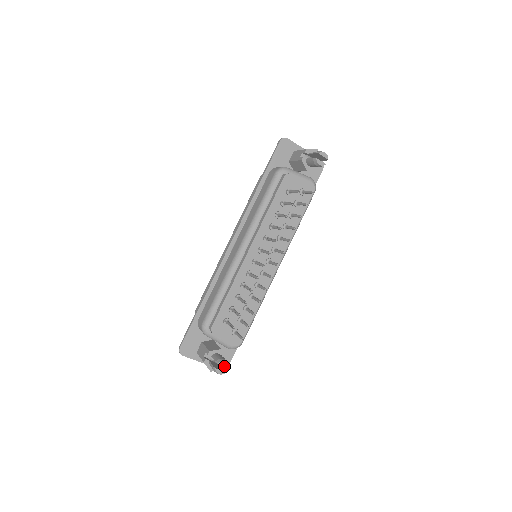
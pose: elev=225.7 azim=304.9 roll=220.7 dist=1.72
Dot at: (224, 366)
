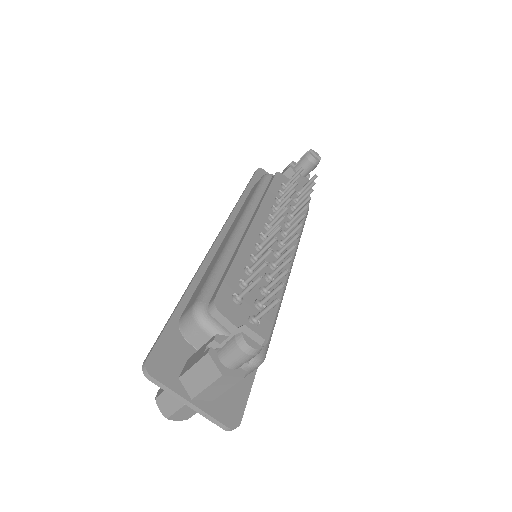
Dot at: (232, 421)
